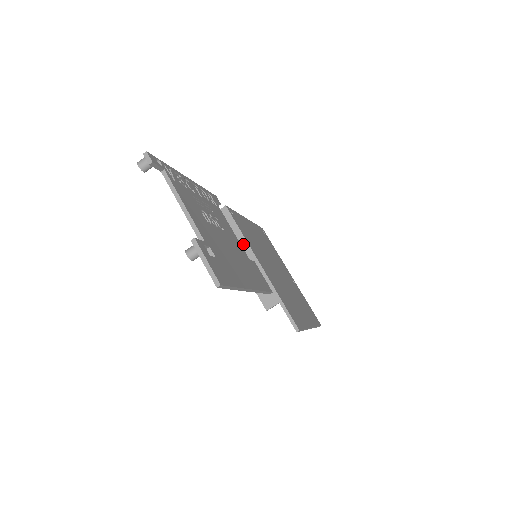
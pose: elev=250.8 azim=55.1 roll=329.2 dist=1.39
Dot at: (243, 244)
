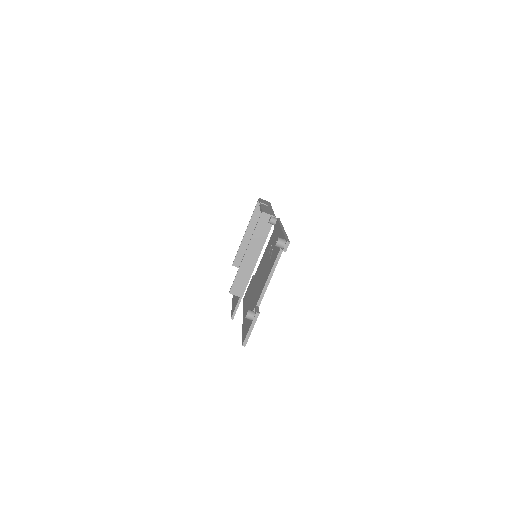
Dot at: (259, 248)
